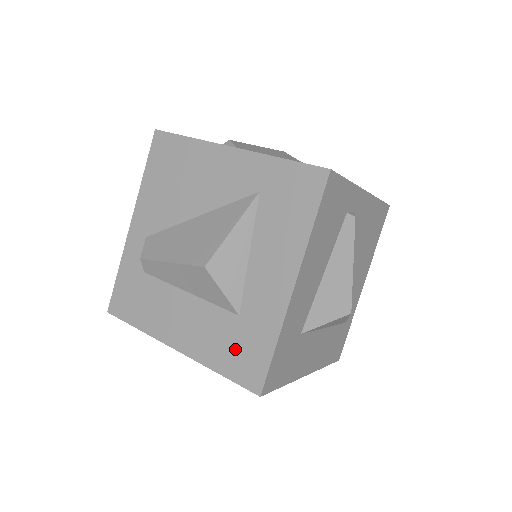
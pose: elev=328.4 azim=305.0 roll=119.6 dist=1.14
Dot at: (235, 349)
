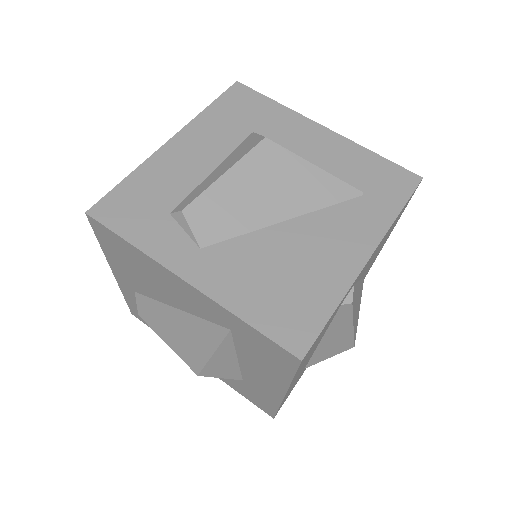
Dot at: (246, 392)
